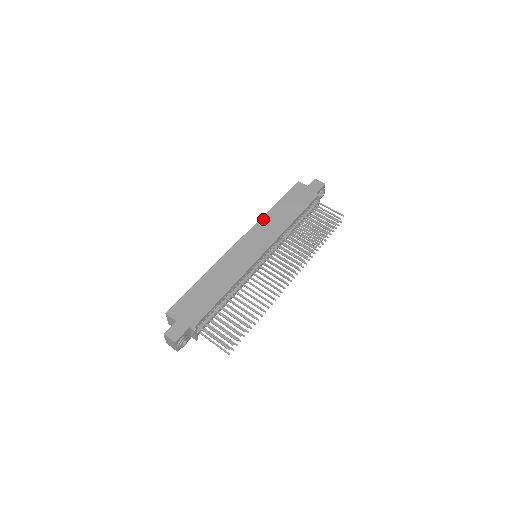
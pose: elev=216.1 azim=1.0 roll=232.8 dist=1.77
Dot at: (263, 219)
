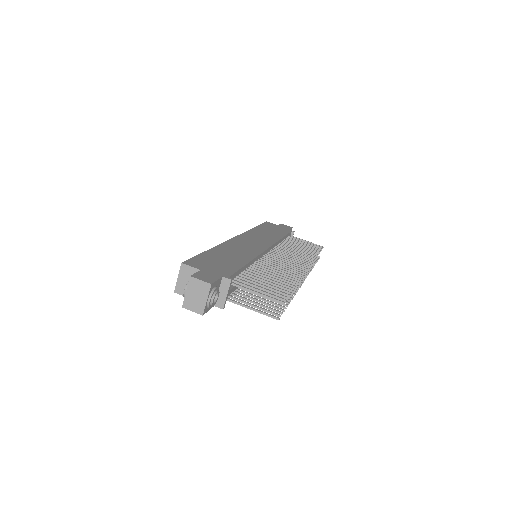
Dot at: (251, 231)
